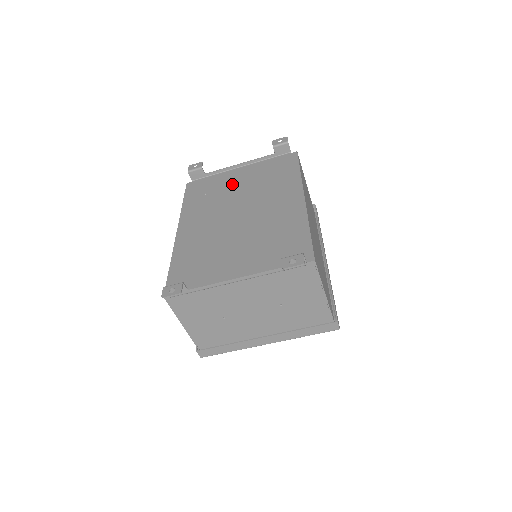
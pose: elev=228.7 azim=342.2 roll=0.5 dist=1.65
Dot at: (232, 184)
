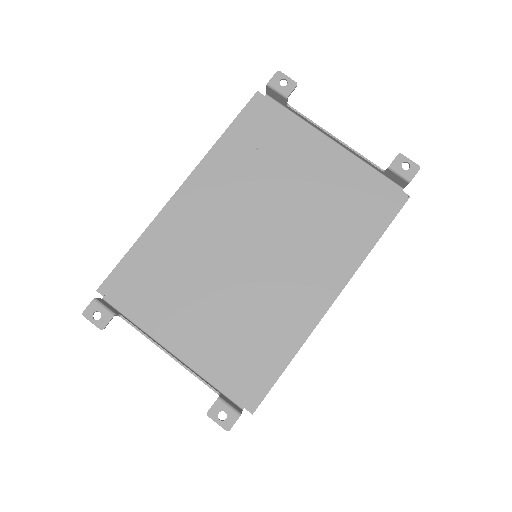
Dot at: (296, 168)
